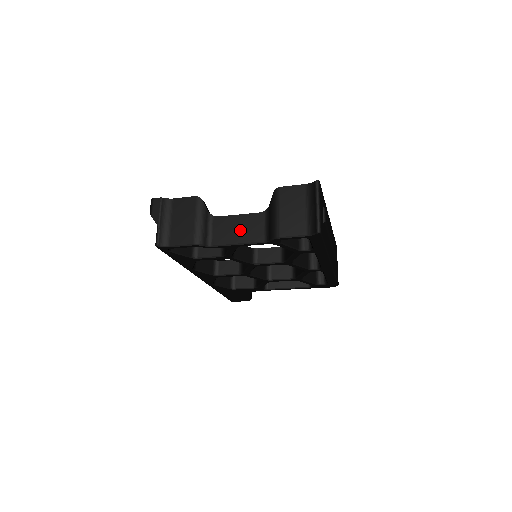
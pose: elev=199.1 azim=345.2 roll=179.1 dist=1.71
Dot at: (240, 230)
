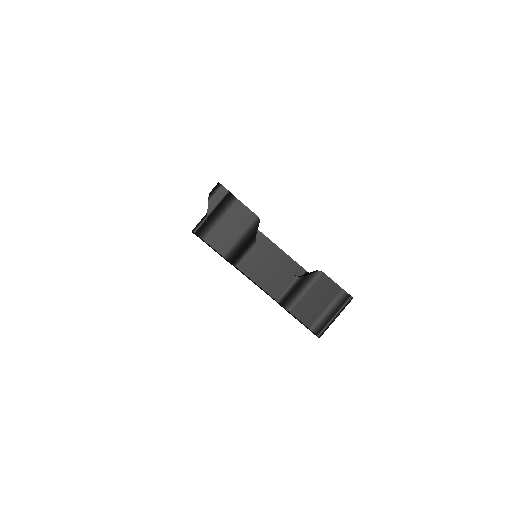
Dot at: (267, 275)
